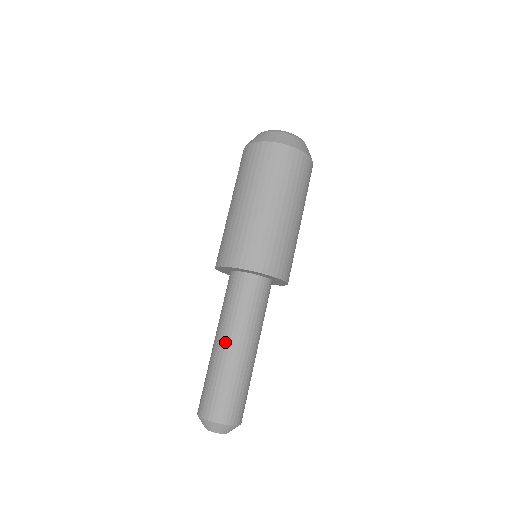
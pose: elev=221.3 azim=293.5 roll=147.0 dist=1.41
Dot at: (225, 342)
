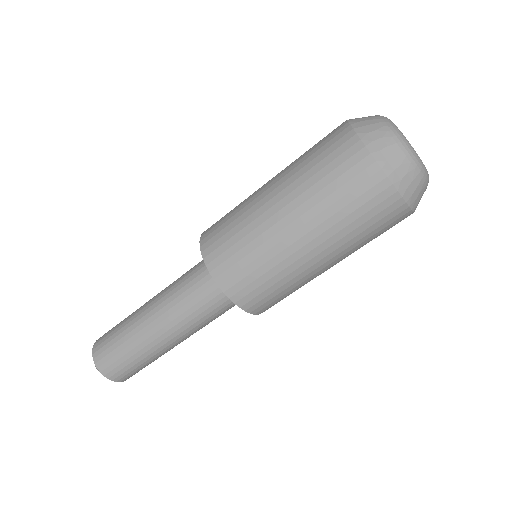
Dot at: (157, 324)
